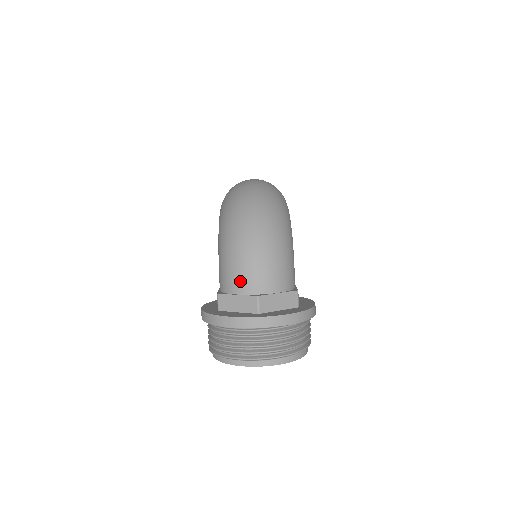
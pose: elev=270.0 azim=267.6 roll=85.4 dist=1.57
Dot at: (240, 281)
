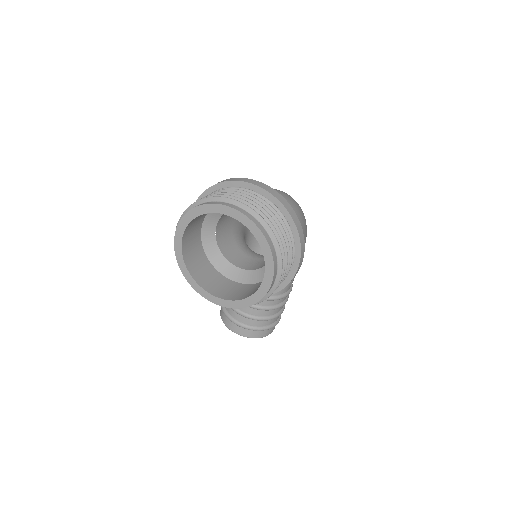
Dot at: occluded
